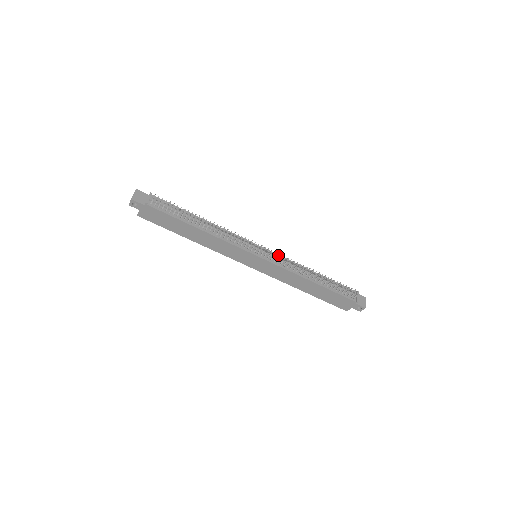
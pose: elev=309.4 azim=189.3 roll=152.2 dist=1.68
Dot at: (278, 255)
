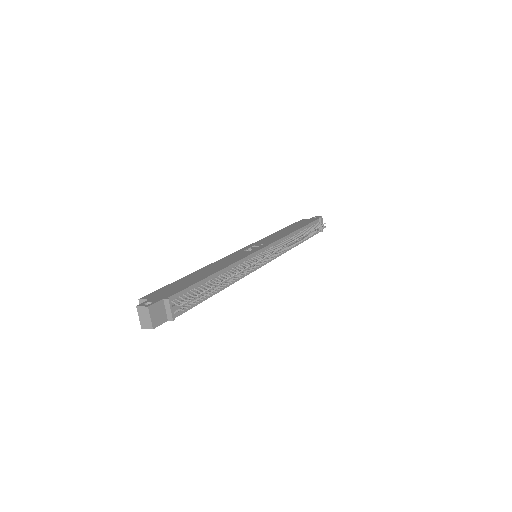
Dot at: (275, 243)
